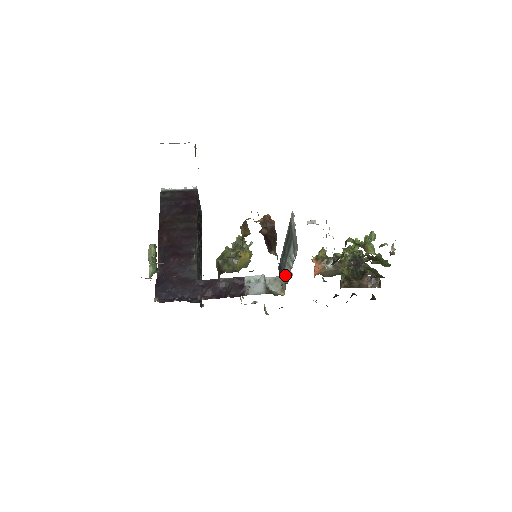
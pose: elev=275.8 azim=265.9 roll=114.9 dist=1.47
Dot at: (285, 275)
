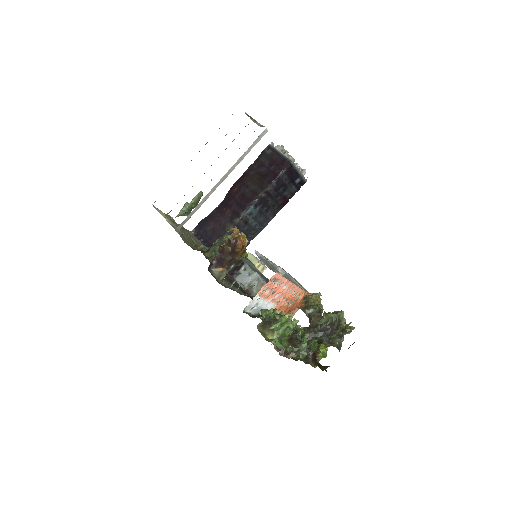
Dot at: occluded
